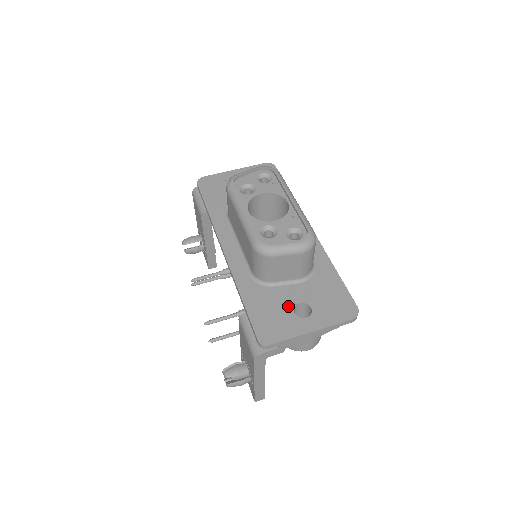
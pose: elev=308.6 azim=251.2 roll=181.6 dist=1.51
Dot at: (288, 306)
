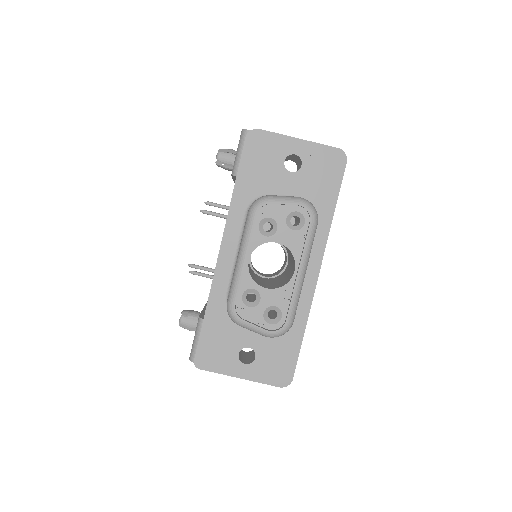
Dot at: (238, 345)
